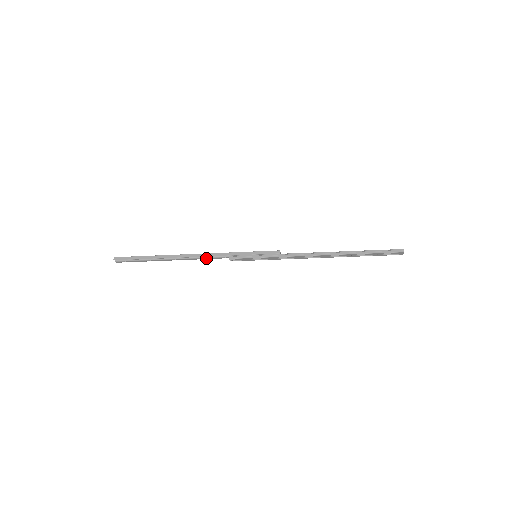
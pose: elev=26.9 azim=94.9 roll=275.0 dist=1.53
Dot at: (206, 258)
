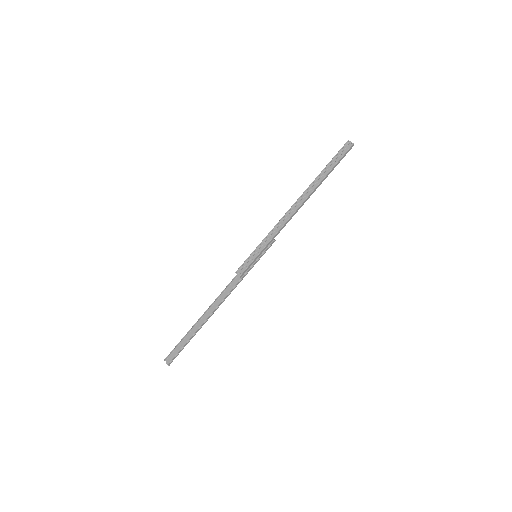
Dot at: (225, 295)
